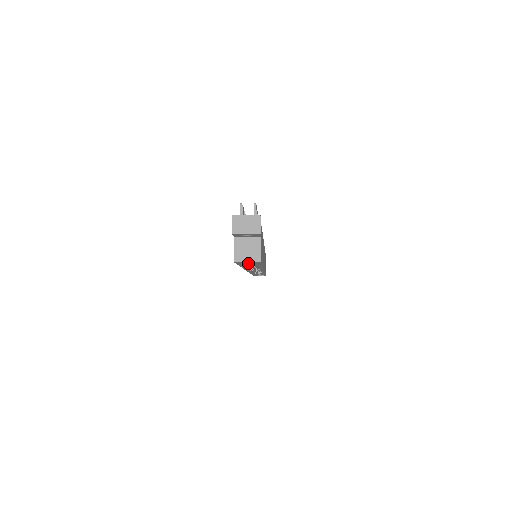
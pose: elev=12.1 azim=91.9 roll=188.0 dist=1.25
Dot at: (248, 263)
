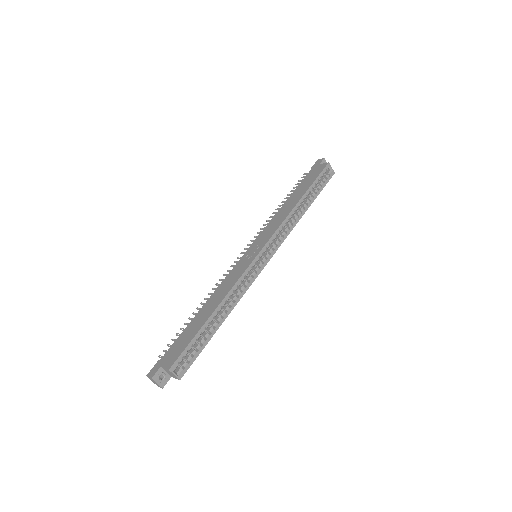
Dot at: occluded
